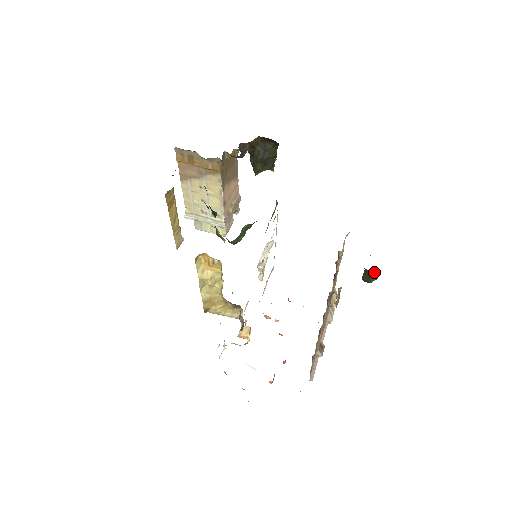
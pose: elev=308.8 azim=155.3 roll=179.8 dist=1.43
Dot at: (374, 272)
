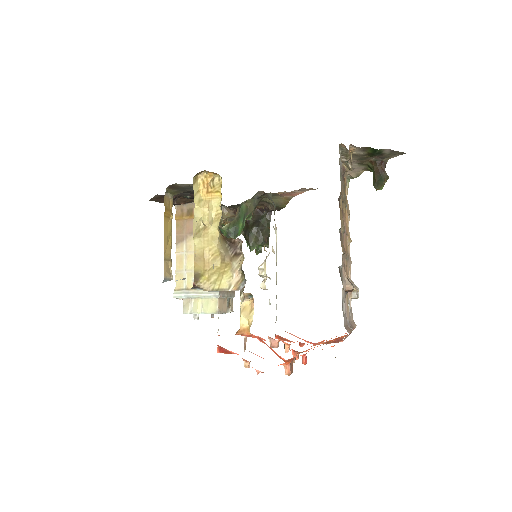
Dot at: (383, 168)
